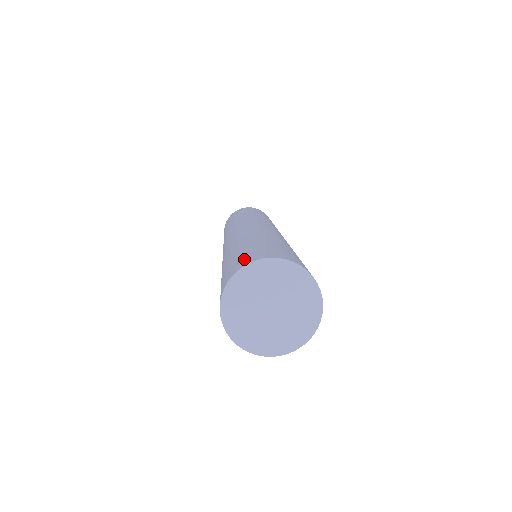
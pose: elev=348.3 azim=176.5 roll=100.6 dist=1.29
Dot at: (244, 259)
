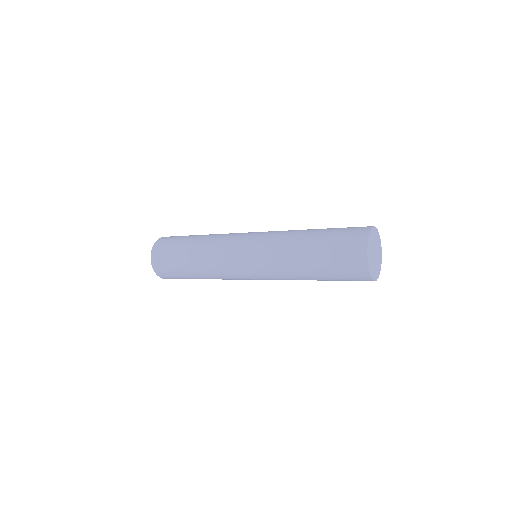
Dot at: occluded
